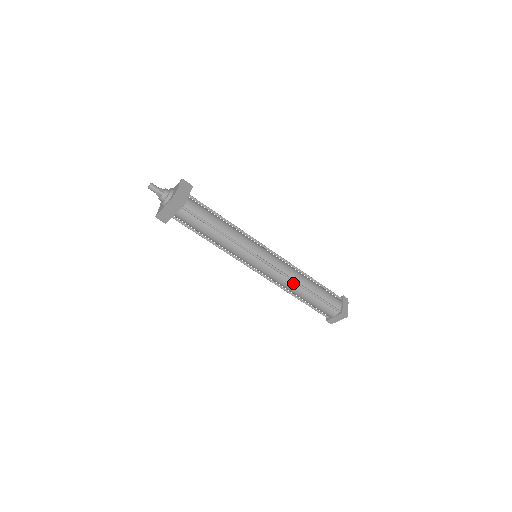
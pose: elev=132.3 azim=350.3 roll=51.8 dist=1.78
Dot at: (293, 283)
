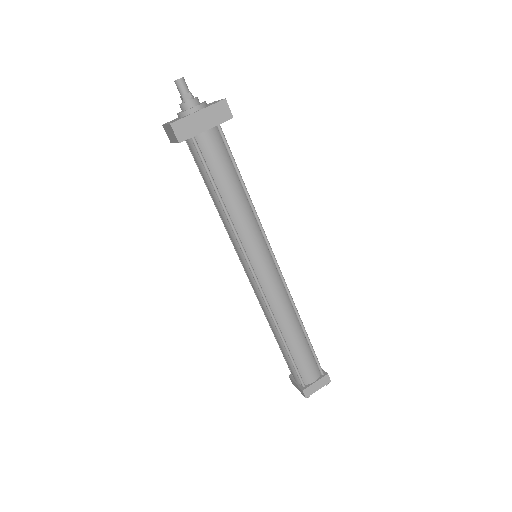
Dot at: (291, 309)
